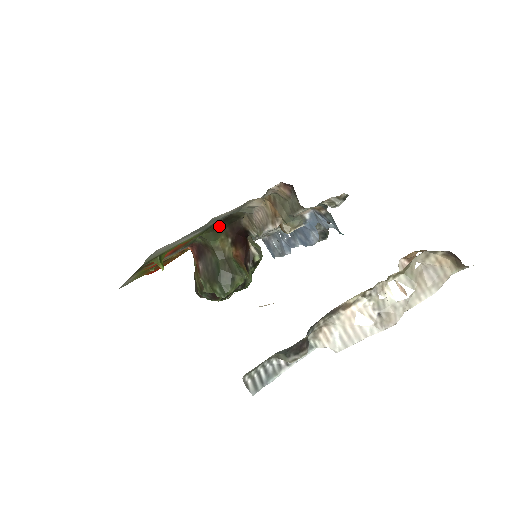
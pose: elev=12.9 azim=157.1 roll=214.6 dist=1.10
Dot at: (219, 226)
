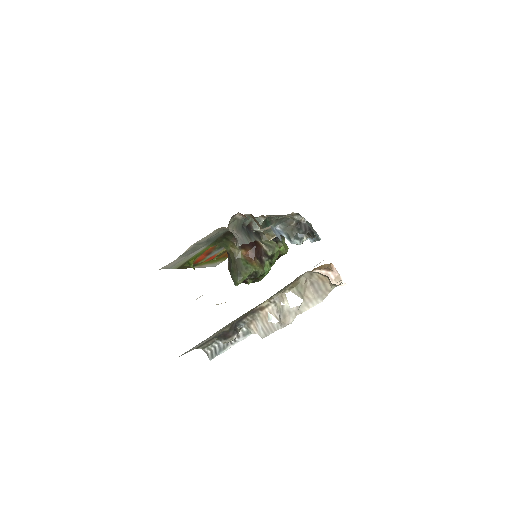
Dot at: (224, 238)
